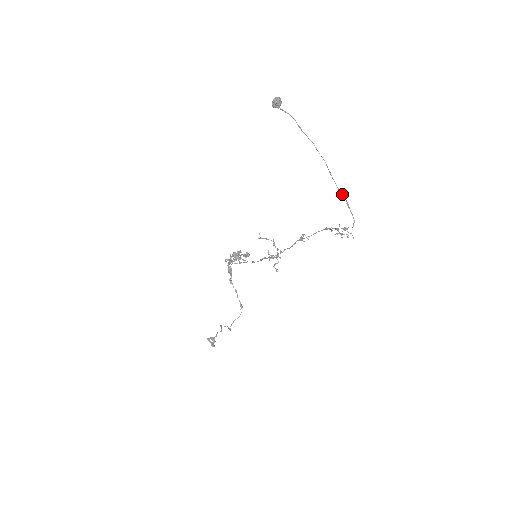
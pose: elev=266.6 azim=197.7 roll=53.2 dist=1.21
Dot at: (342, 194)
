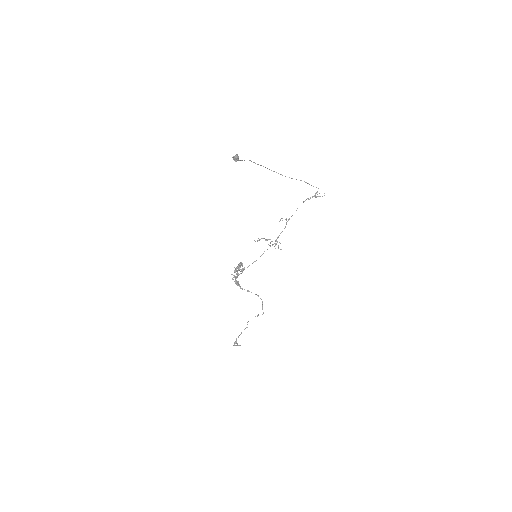
Dot at: occluded
